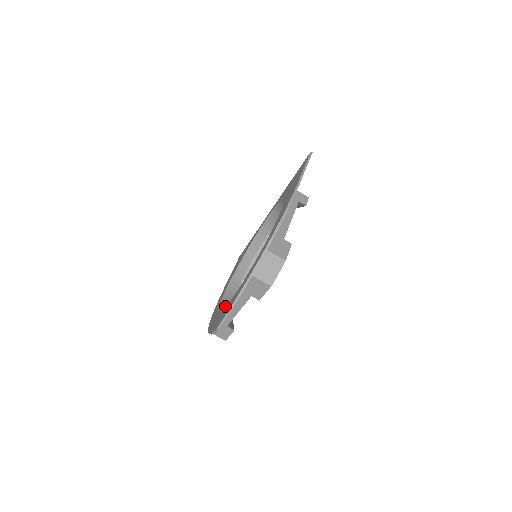
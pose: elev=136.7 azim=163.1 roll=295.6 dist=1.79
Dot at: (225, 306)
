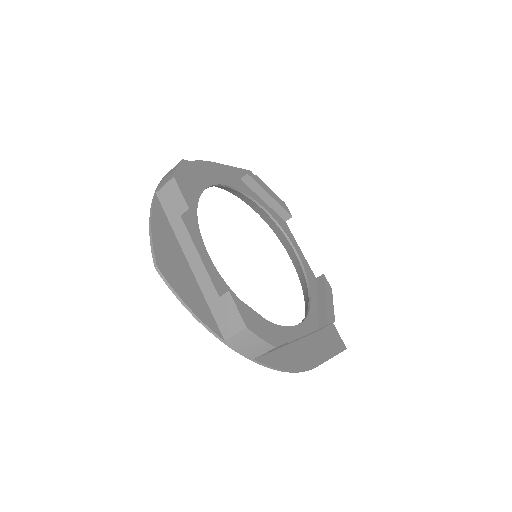
Dot at: occluded
